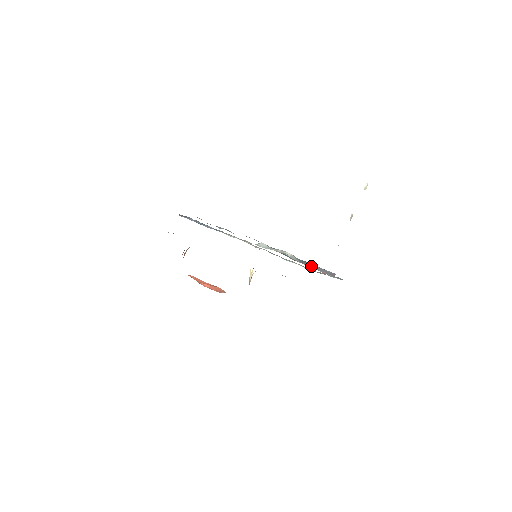
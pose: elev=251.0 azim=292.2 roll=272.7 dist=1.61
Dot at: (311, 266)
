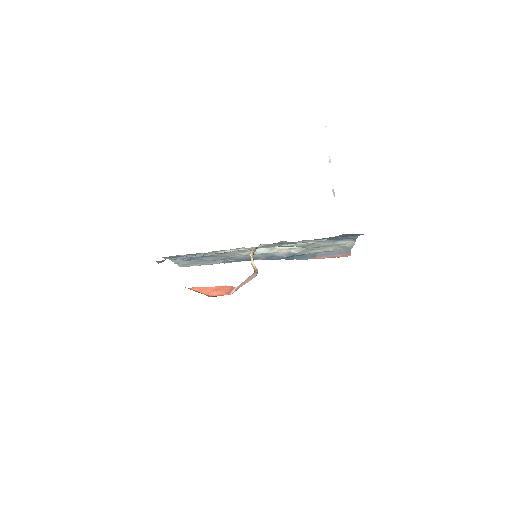
Dot at: (324, 256)
